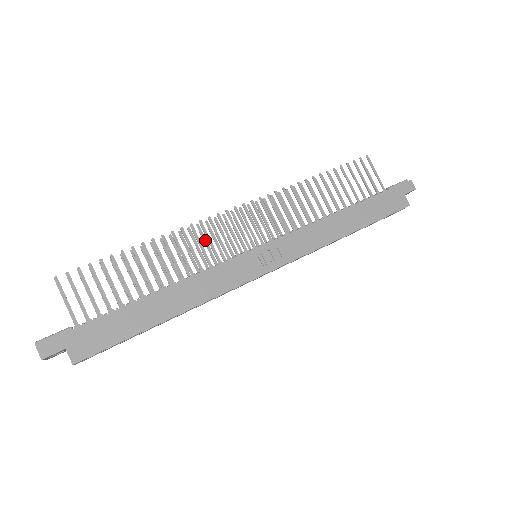
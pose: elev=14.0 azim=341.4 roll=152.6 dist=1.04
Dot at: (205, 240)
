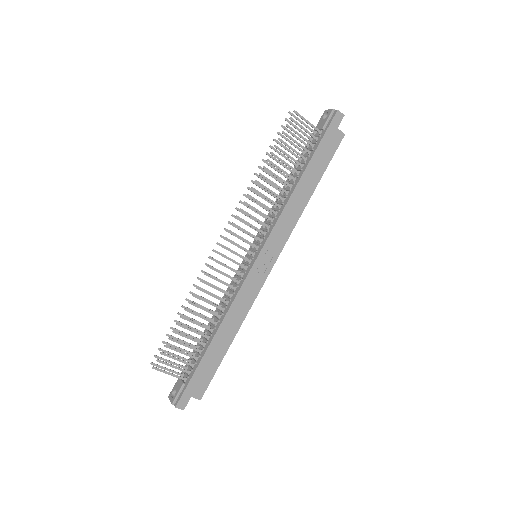
Dot at: occluded
